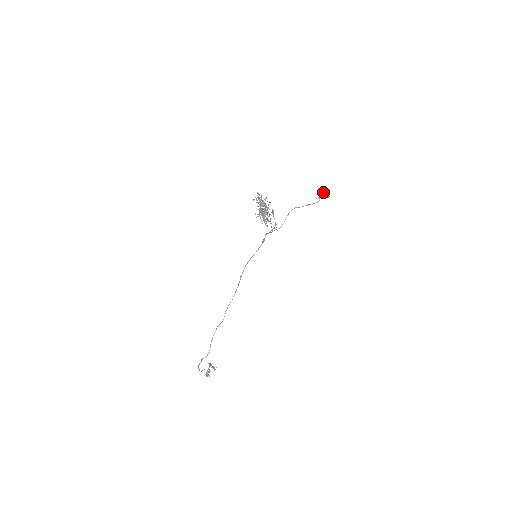
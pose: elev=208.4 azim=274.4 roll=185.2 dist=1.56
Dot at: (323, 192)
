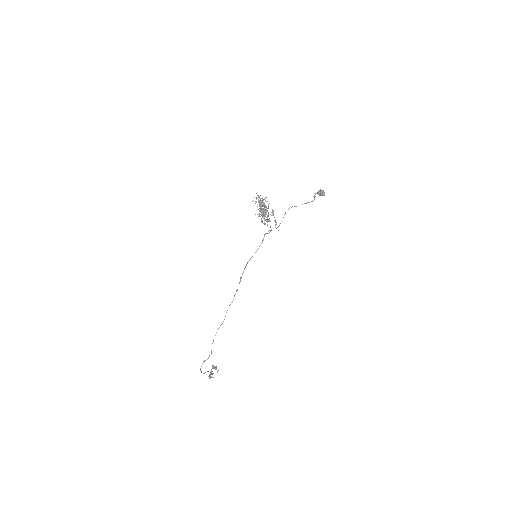
Dot at: (319, 191)
